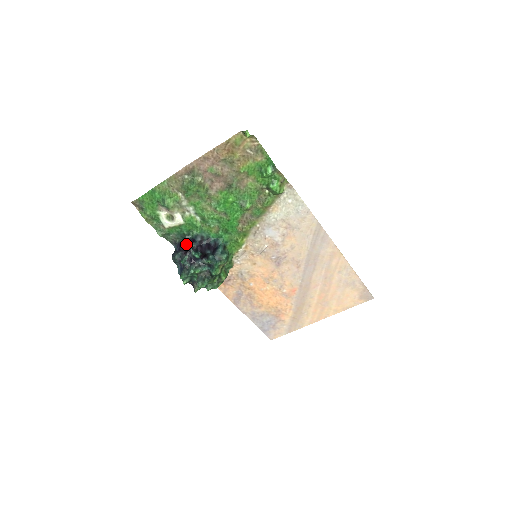
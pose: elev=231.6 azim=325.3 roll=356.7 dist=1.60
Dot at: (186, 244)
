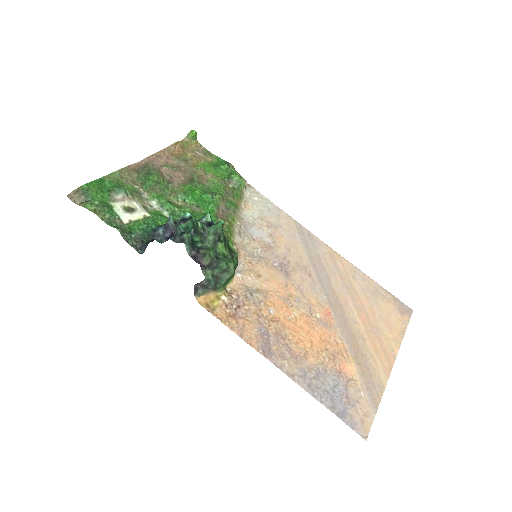
Dot at: occluded
